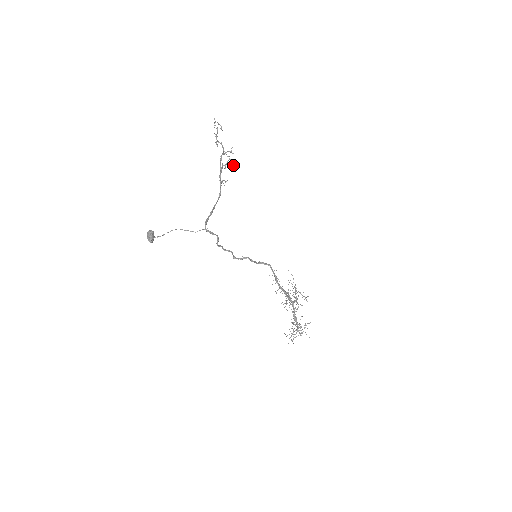
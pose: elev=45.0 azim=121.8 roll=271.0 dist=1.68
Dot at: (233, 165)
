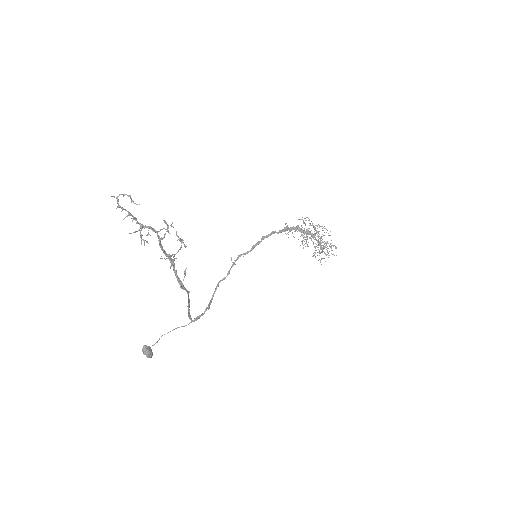
Dot at: (181, 243)
